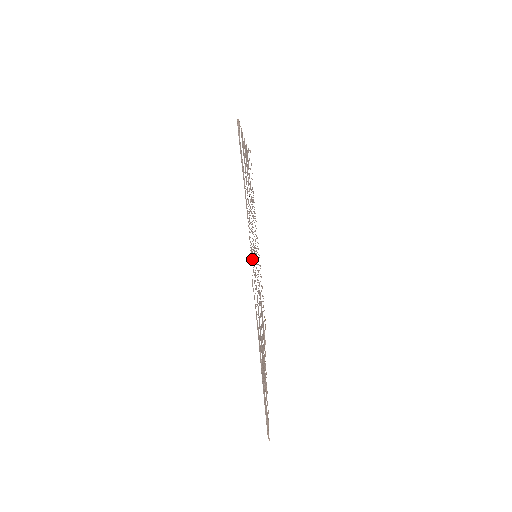
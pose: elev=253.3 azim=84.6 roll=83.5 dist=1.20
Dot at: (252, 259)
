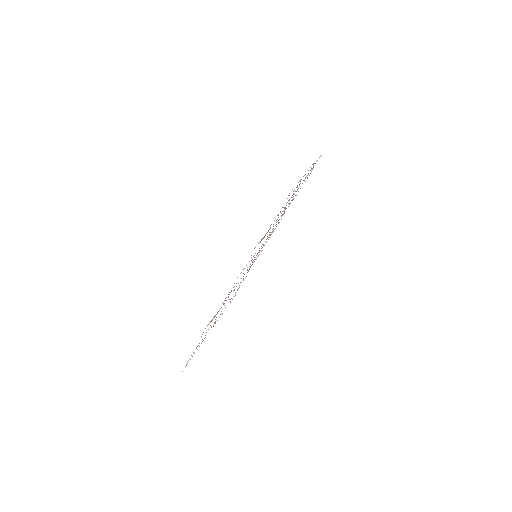
Dot at: occluded
